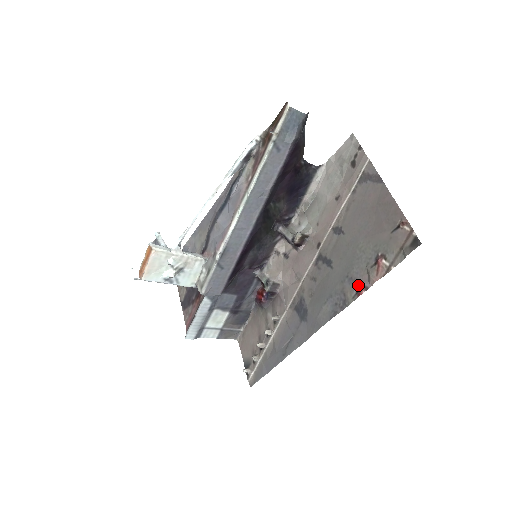
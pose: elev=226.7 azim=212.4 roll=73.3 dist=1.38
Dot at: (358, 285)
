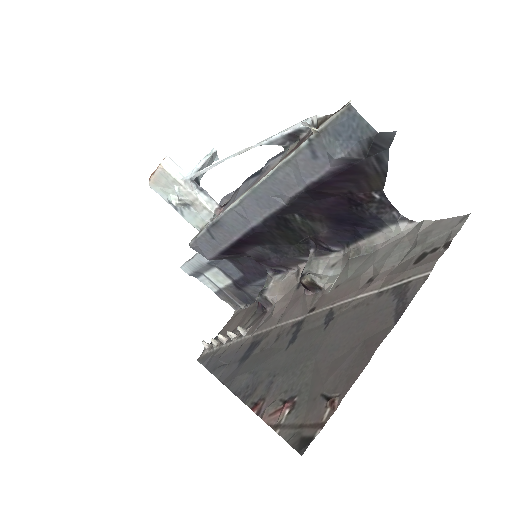
Dot at: (263, 398)
